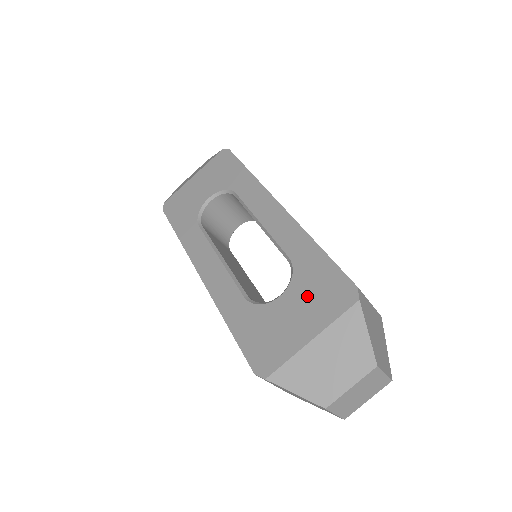
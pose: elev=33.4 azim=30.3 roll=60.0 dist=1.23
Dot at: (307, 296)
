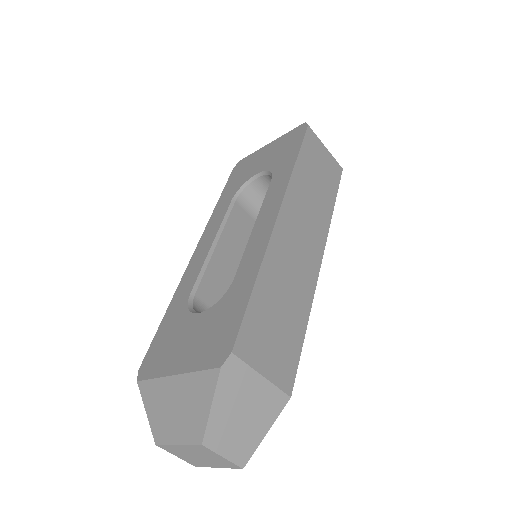
Dot at: (207, 329)
